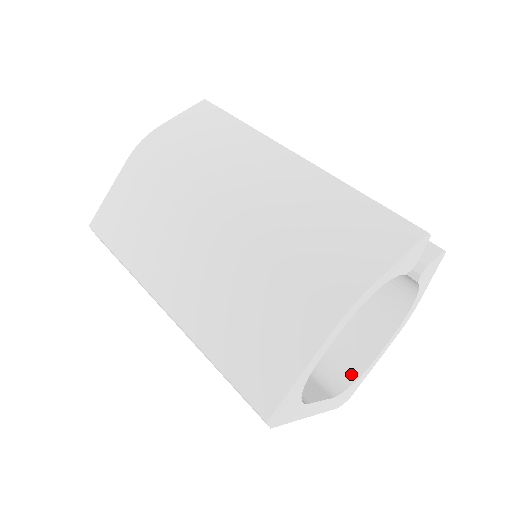
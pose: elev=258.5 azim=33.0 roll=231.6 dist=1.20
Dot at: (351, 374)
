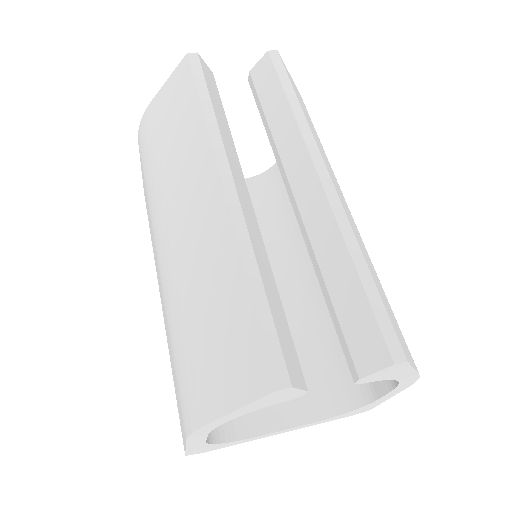
Dot at: (353, 400)
